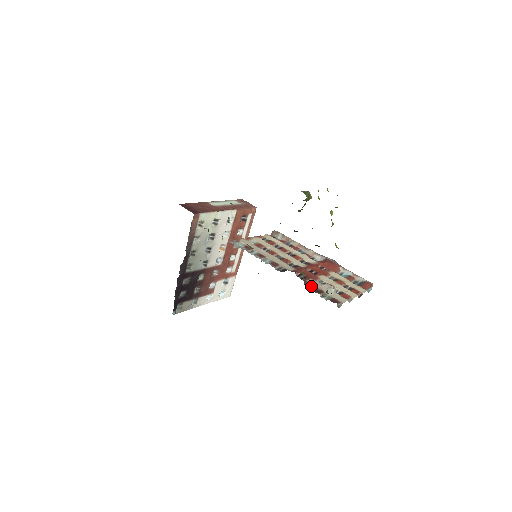
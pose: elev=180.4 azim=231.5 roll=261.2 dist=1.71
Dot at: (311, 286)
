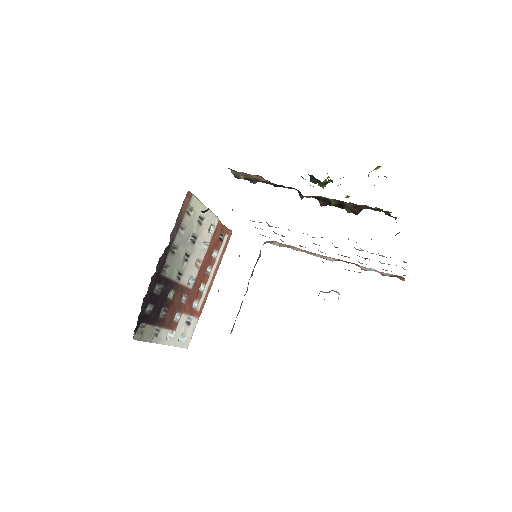
Dot at: (360, 250)
